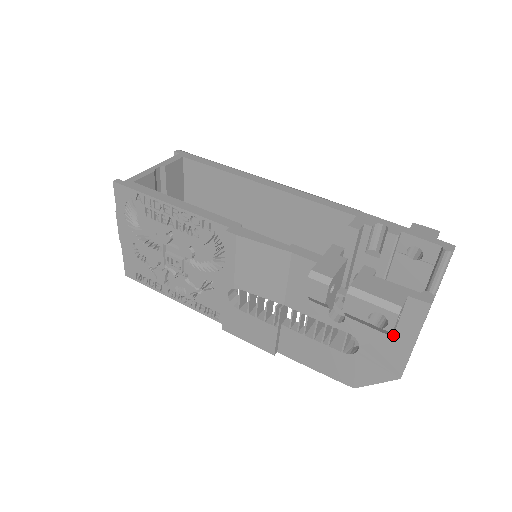
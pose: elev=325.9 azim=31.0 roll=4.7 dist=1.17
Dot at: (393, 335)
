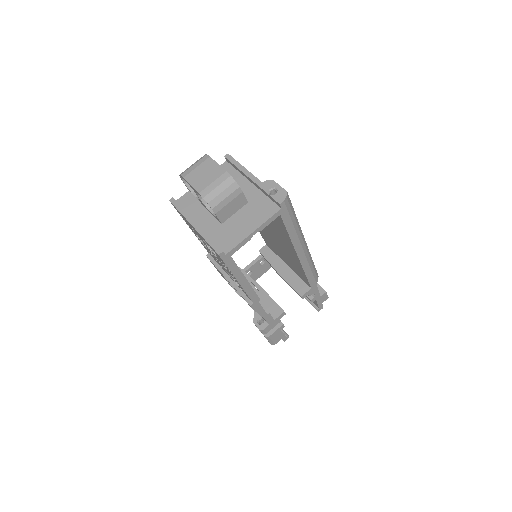
Dot at: occluded
